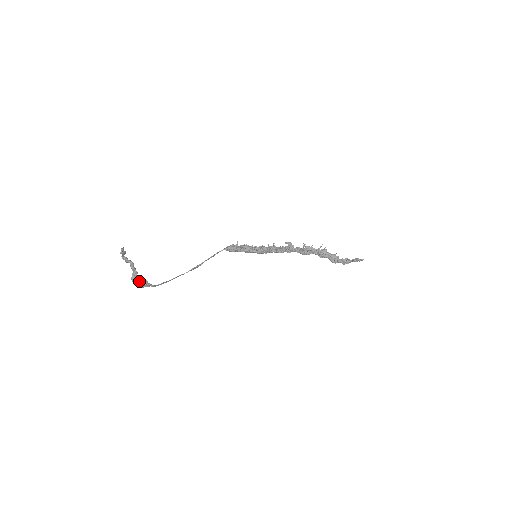
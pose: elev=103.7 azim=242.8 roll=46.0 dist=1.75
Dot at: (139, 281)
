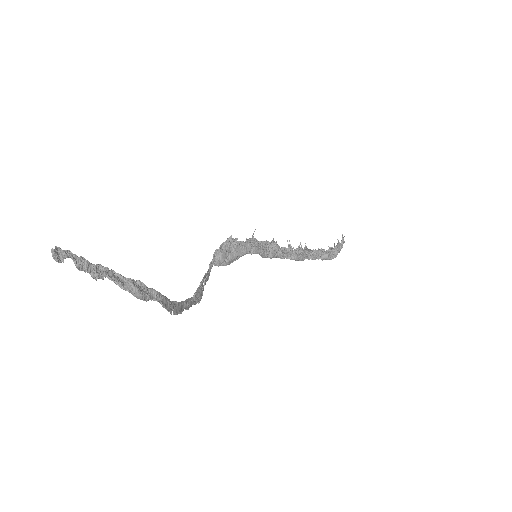
Dot at: (125, 278)
